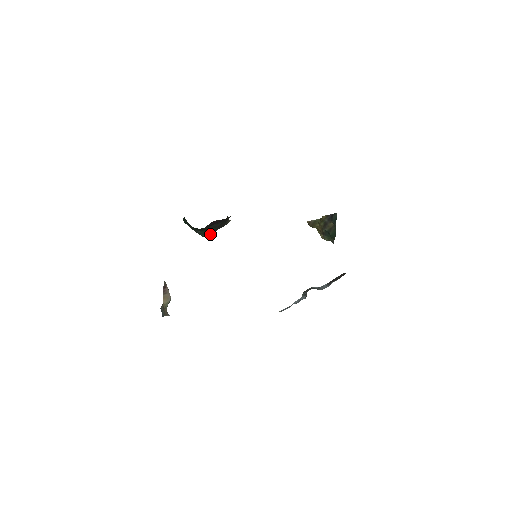
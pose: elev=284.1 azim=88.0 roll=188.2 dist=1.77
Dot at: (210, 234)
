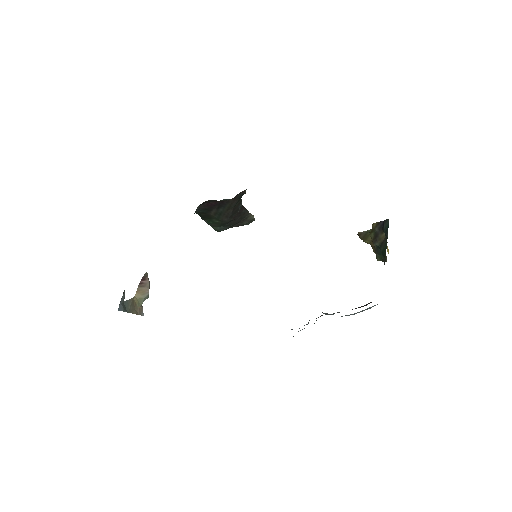
Dot at: (224, 229)
